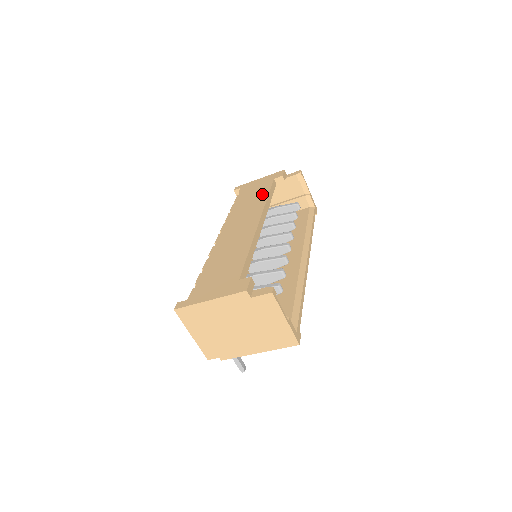
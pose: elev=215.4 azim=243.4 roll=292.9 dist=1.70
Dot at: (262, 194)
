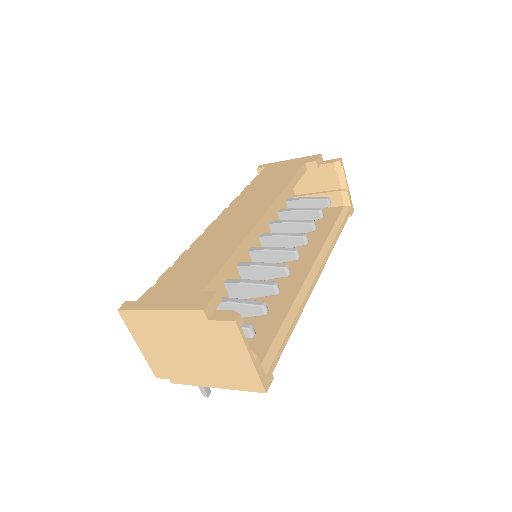
Dot at: (283, 180)
